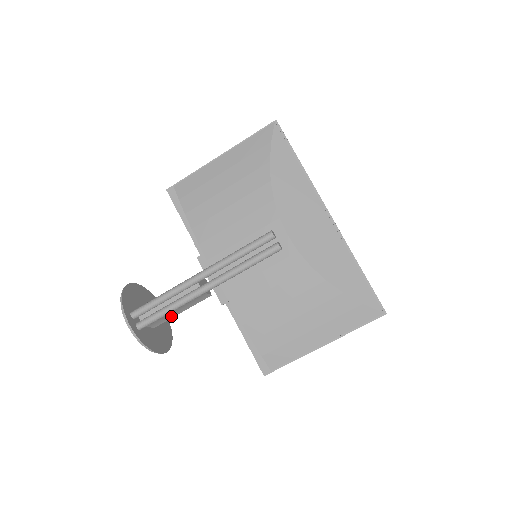
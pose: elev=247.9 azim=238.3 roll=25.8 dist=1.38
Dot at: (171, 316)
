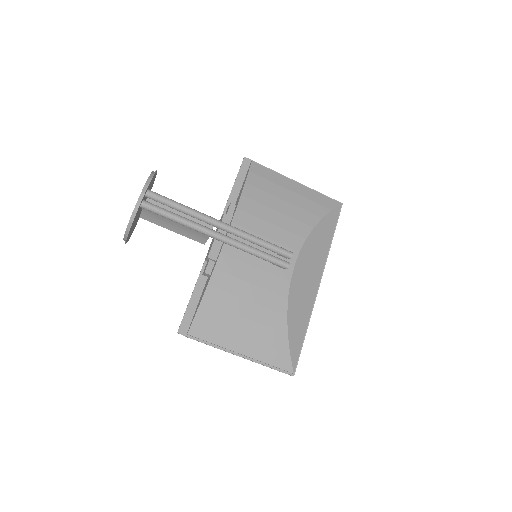
Dot at: (163, 225)
